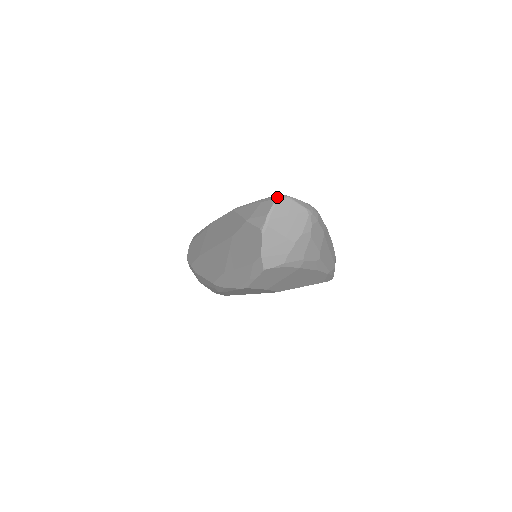
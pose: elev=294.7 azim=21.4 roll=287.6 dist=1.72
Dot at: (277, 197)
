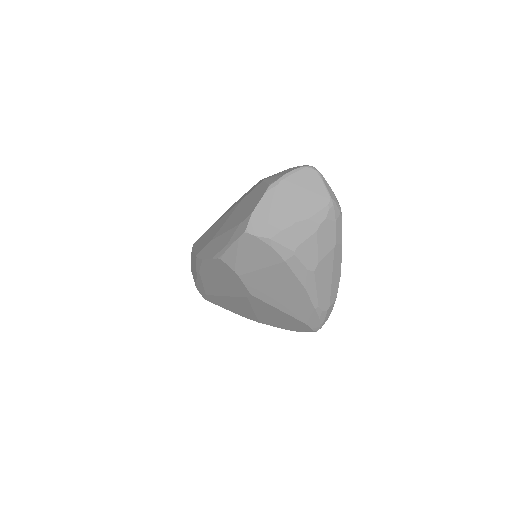
Dot at: (307, 165)
